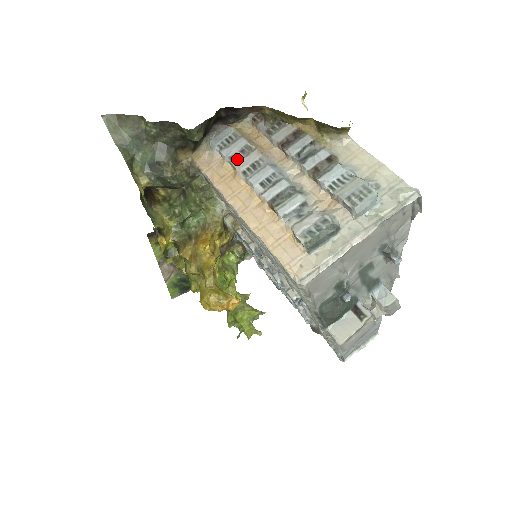
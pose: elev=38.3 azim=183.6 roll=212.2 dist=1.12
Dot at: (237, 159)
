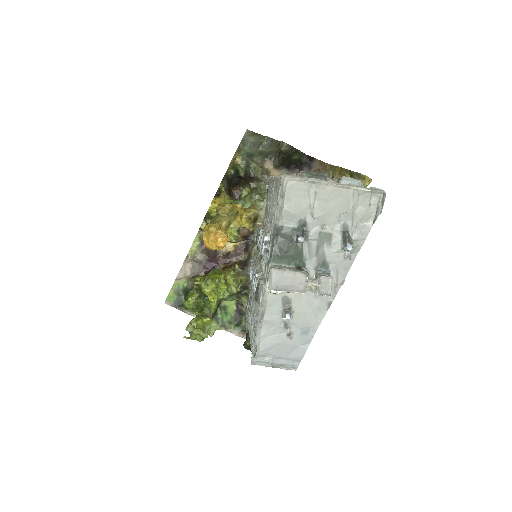
Dot at: occluded
